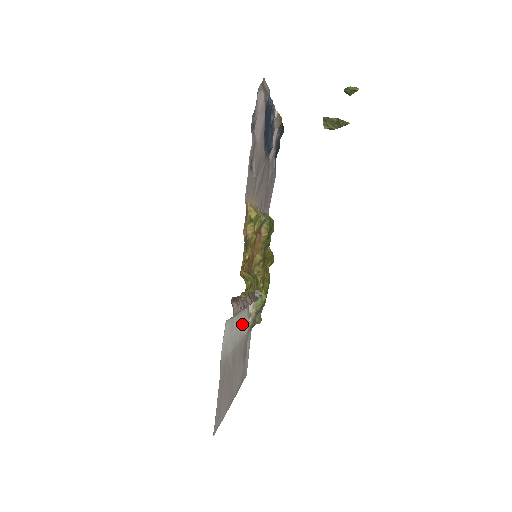
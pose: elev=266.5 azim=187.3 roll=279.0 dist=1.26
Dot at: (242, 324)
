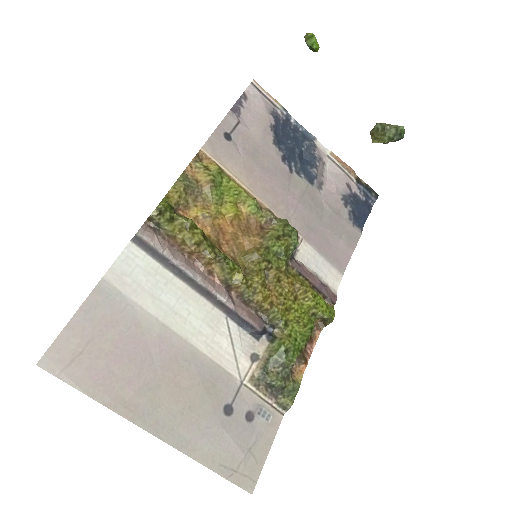
Dot at: (217, 337)
